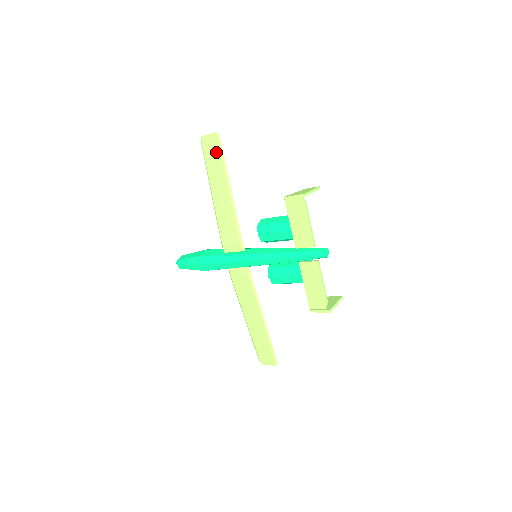
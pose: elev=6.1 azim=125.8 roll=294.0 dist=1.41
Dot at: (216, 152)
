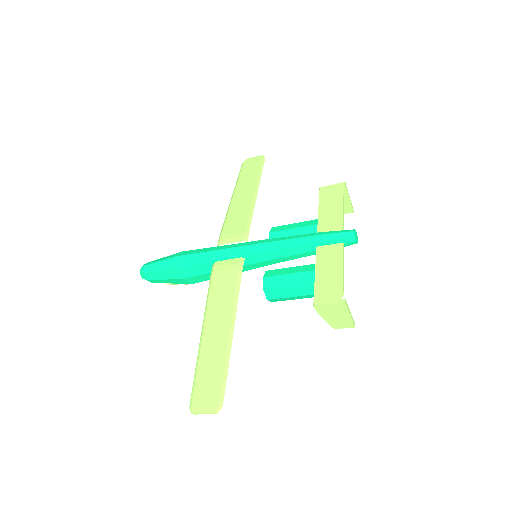
Dot at: (256, 167)
